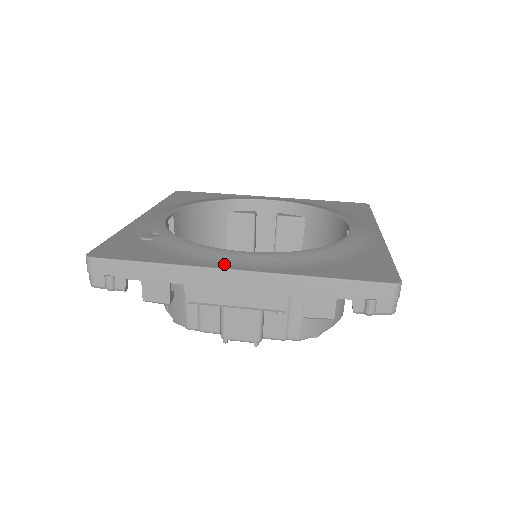
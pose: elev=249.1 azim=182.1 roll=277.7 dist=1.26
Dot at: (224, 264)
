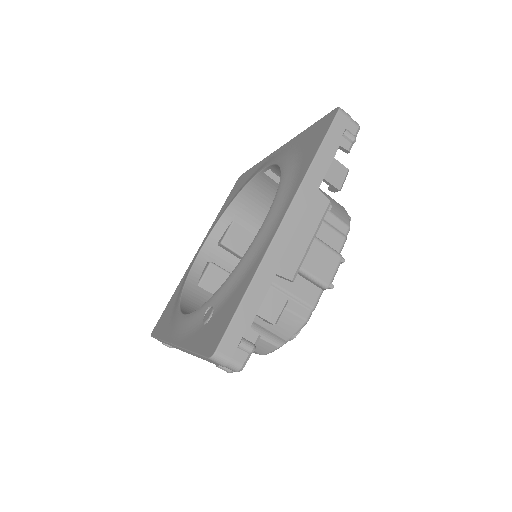
Dot at: (272, 232)
